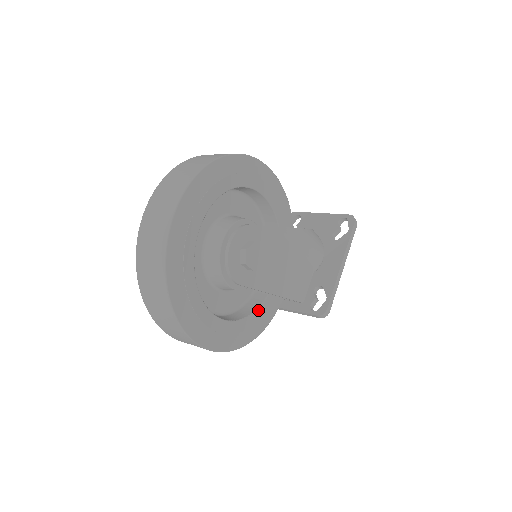
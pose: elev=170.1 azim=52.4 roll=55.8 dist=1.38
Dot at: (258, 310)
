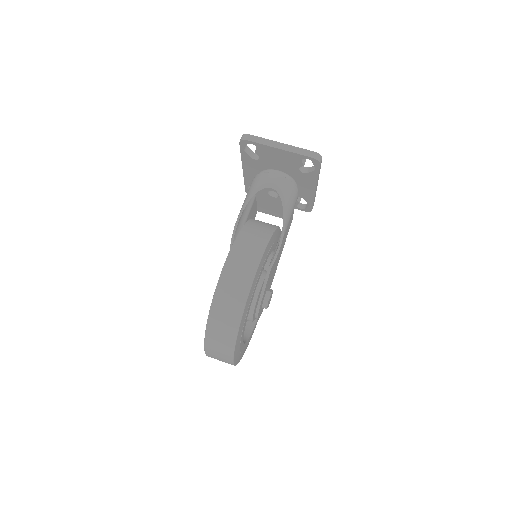
Dot at: occluded
